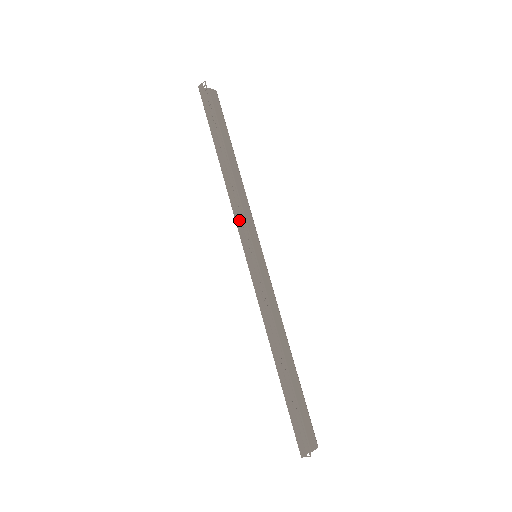
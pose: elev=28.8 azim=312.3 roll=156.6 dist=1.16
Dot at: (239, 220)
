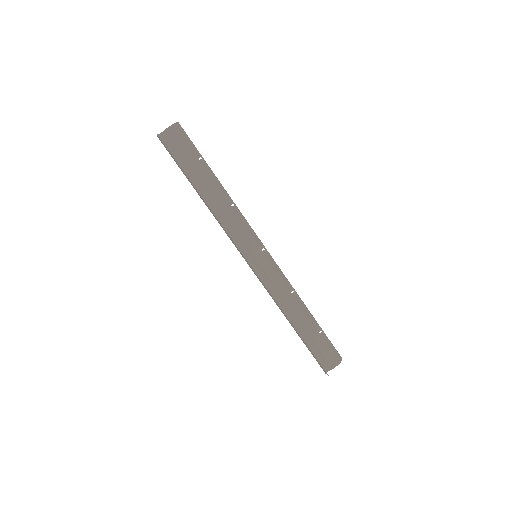
Dot at: (231, 240)
